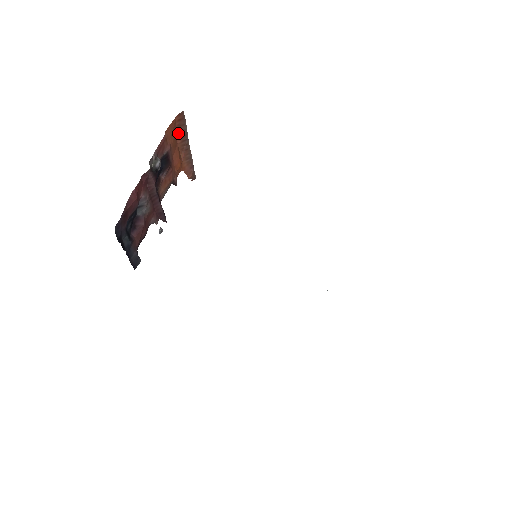
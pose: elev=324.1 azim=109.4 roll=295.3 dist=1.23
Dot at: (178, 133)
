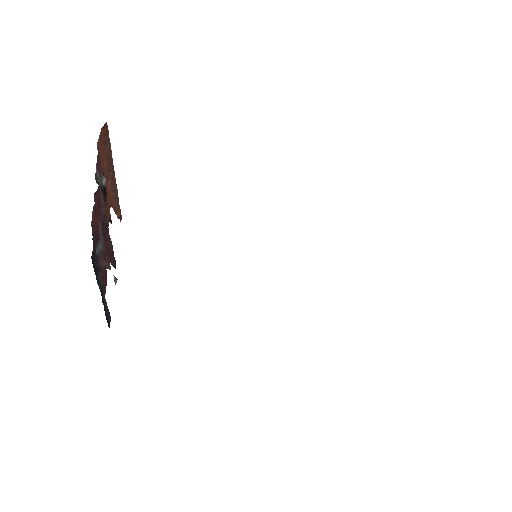
Dot at: (104, 153)
